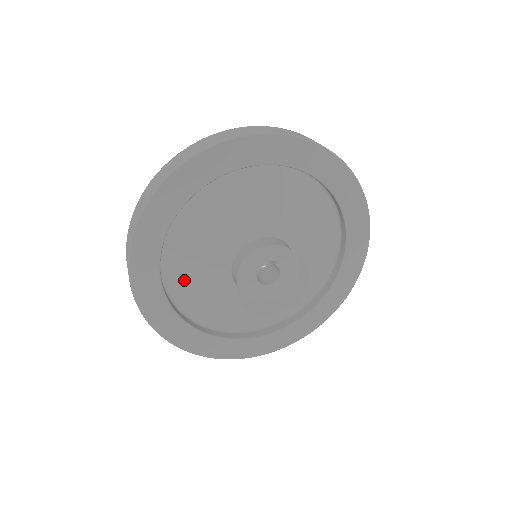
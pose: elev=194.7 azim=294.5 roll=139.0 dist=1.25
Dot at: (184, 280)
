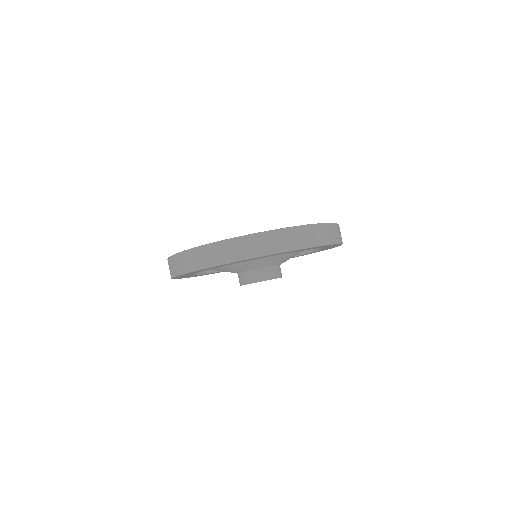
Dot at: occluded
